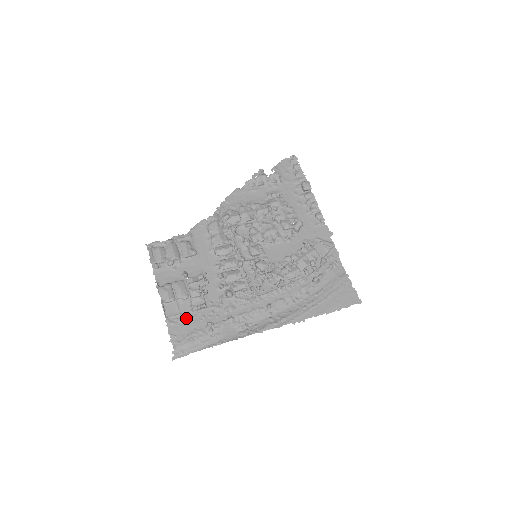
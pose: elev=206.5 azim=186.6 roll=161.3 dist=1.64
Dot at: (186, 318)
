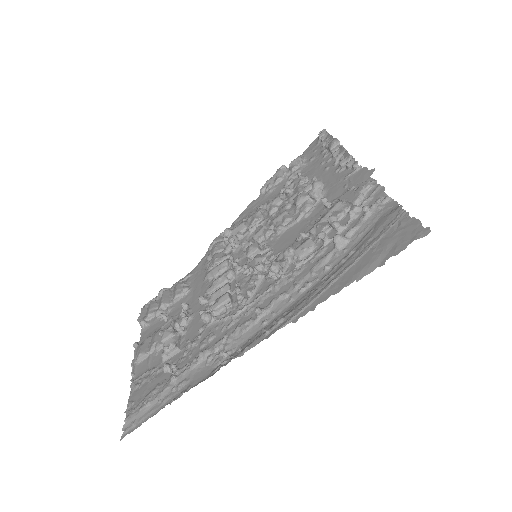
Dot at: (153, 373)
